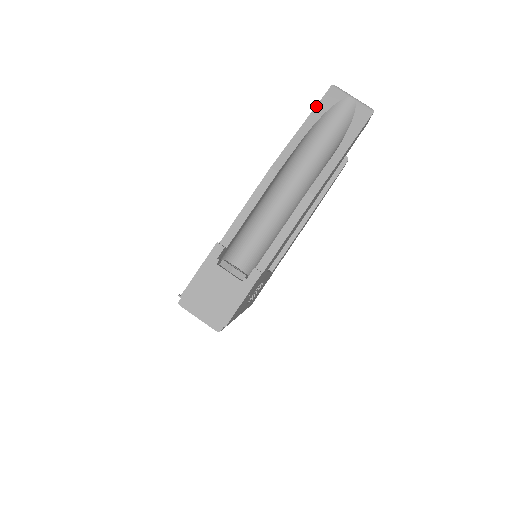
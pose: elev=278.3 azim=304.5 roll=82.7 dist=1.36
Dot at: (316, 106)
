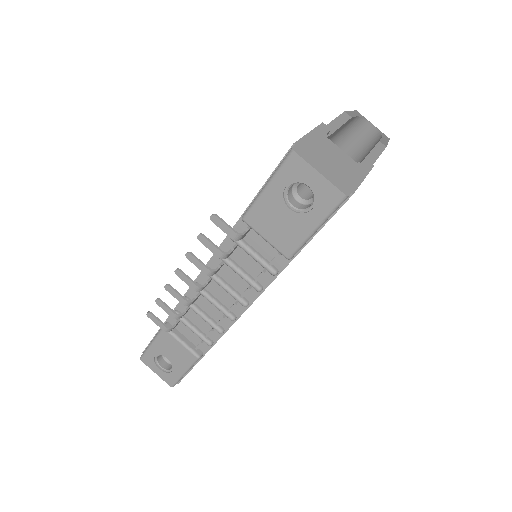
Dot at: (354, 110)
